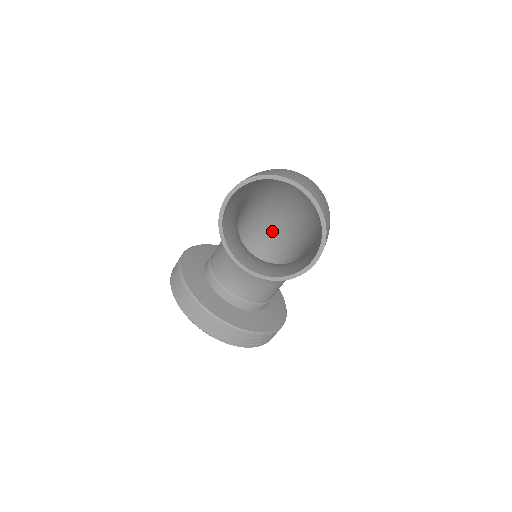
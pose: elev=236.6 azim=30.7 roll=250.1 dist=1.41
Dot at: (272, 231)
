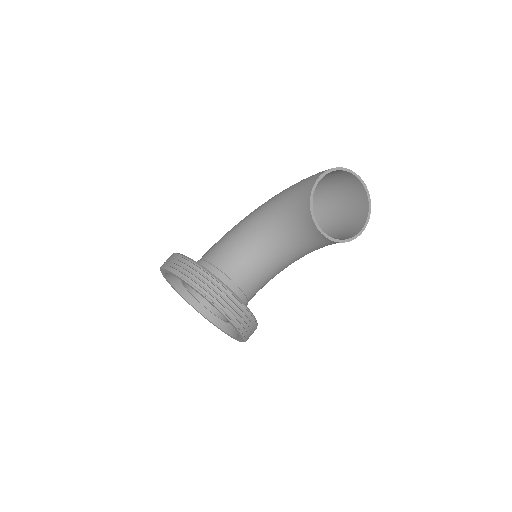
Dot at: occluded
